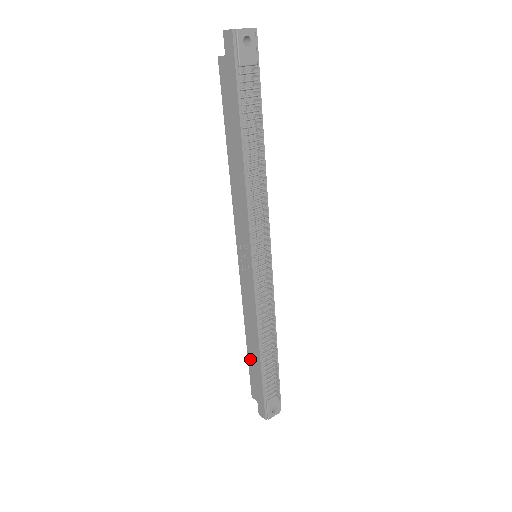
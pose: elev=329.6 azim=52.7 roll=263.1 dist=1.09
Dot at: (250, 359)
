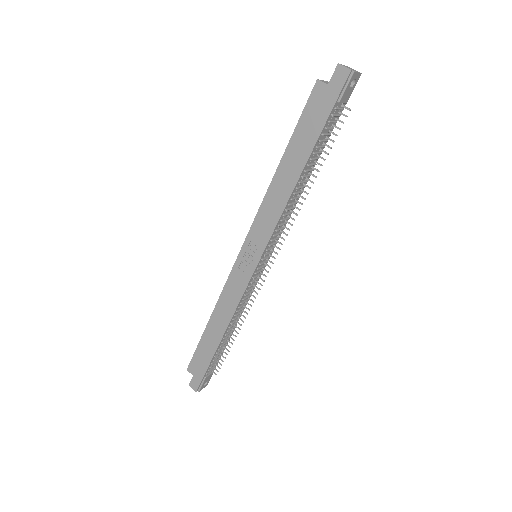
Dot at: (204, 339)
